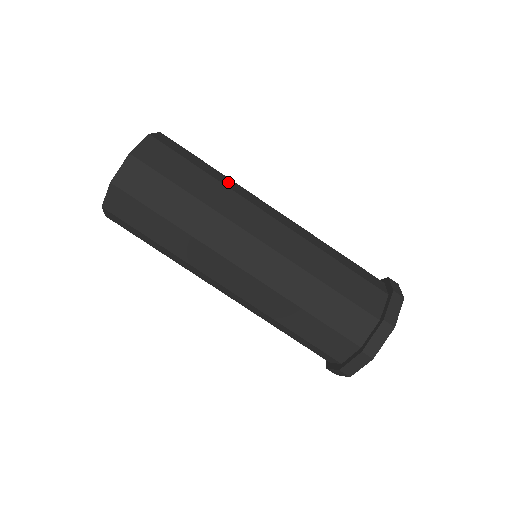
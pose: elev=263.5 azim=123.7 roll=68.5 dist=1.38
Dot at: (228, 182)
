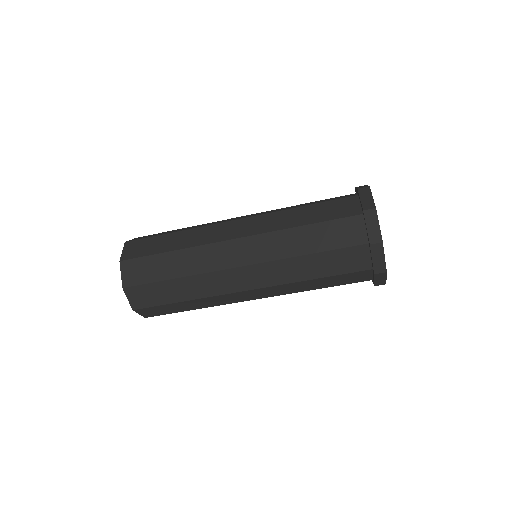
Dot at: (191, 261)
